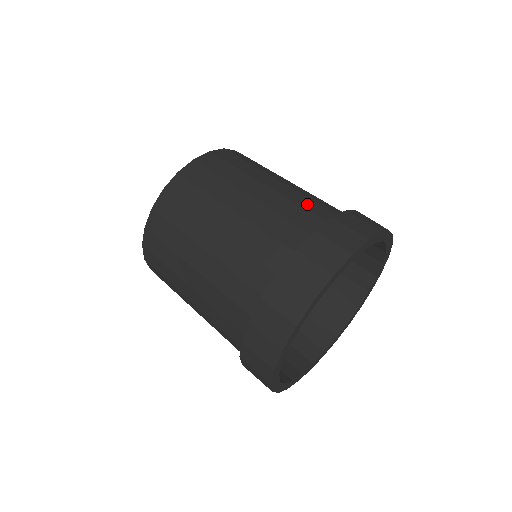
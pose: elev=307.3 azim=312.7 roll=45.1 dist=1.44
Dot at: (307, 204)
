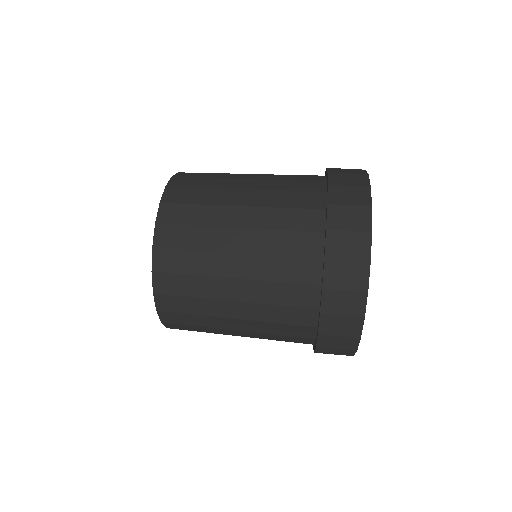
Dot at: (293, 177)
